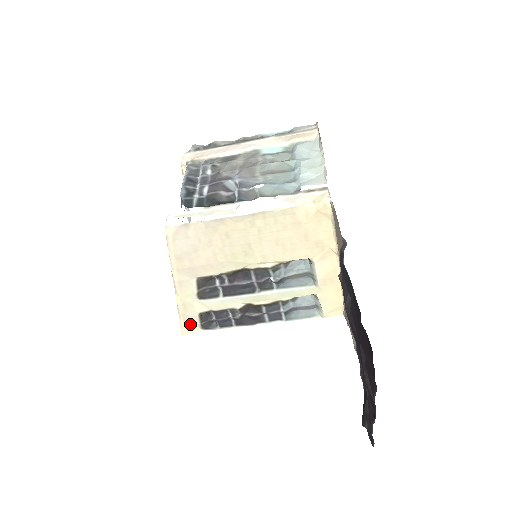
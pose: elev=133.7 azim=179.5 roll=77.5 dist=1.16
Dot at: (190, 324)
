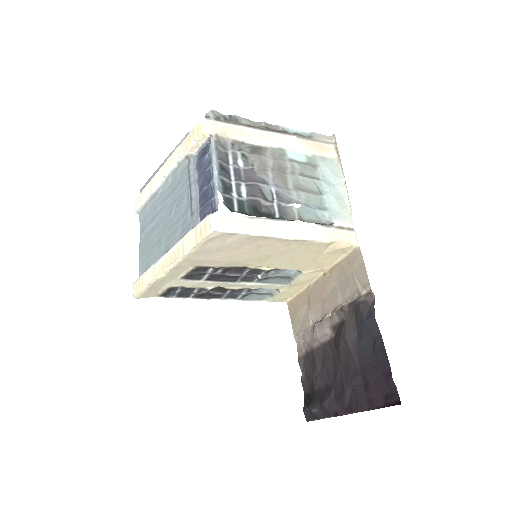
Dot at: (151, 292)
